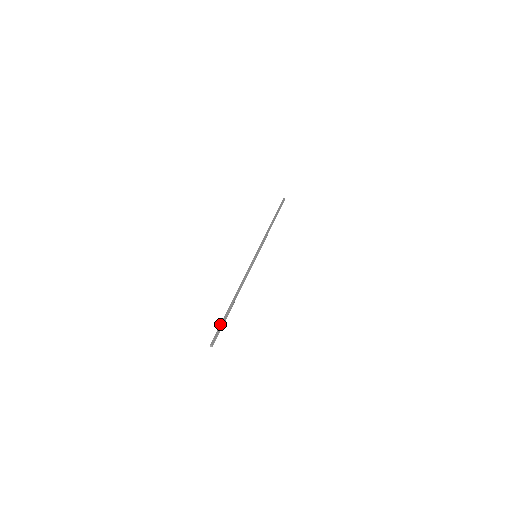
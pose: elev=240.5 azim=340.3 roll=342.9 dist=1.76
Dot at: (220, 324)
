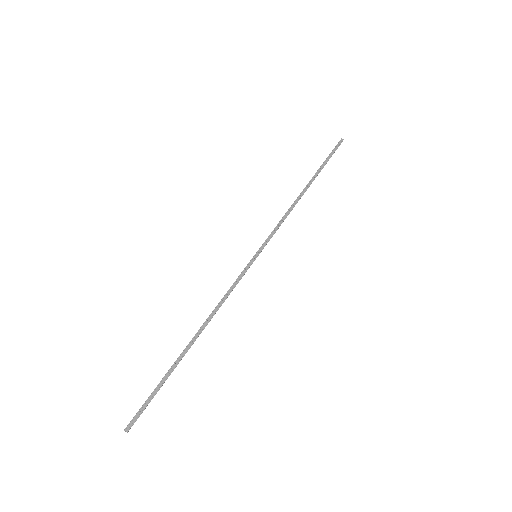
Dot at: (154, 390)
